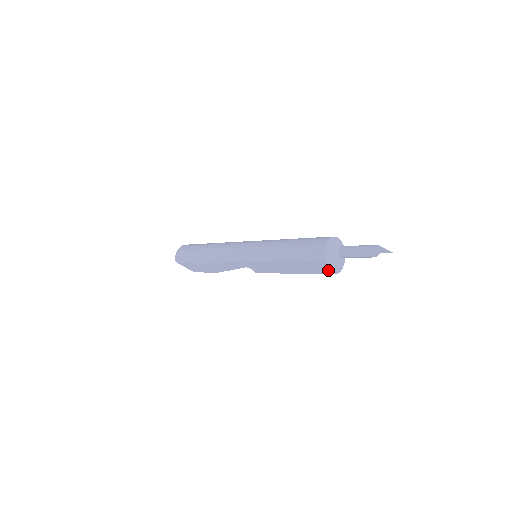
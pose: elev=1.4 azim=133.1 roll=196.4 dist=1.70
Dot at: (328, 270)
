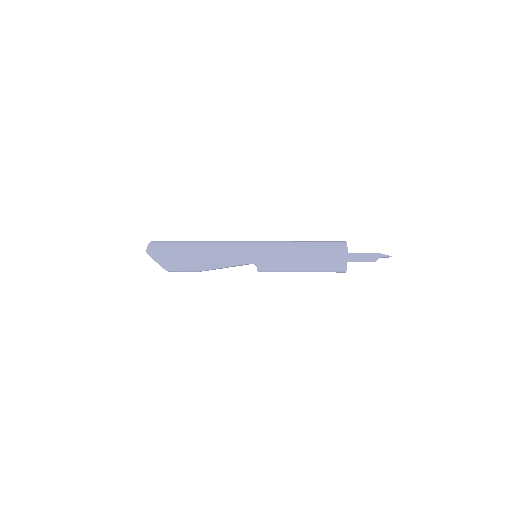
Dot at: (344, 267)
